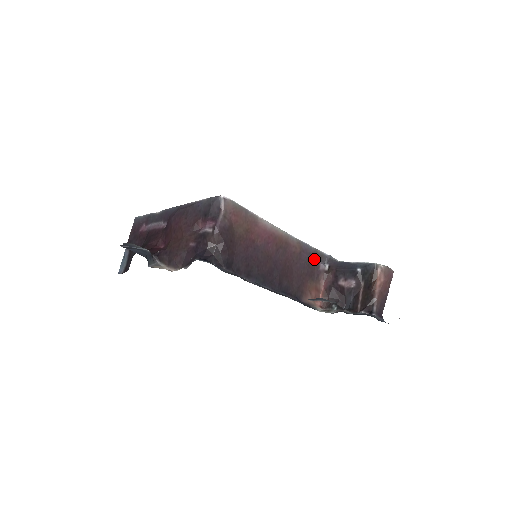
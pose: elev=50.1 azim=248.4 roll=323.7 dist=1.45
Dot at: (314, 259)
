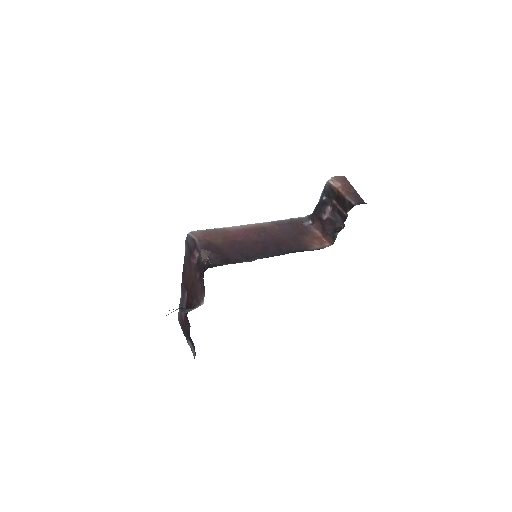
Dot at: (296, 224)
